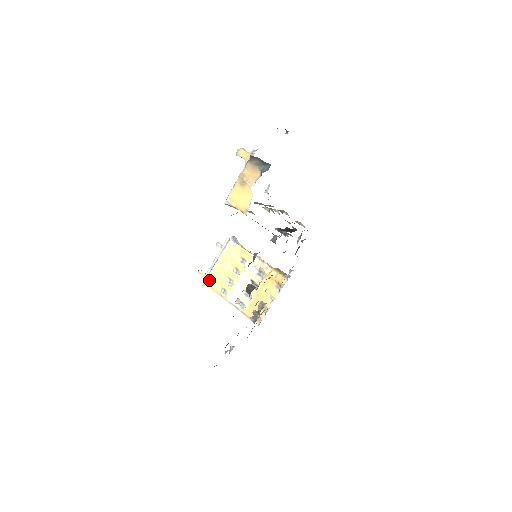
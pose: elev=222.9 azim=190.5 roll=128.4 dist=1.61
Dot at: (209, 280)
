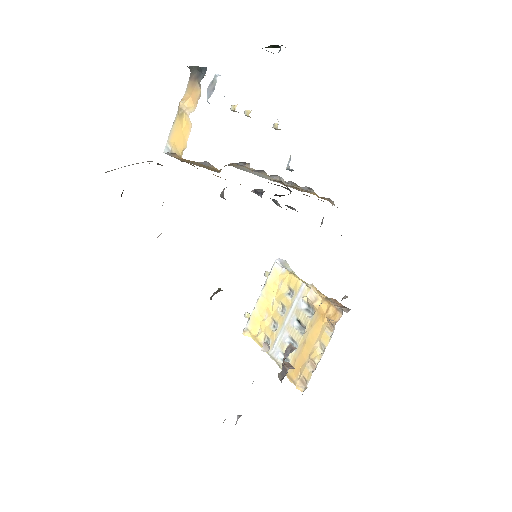
Dot at: (251, 324)
